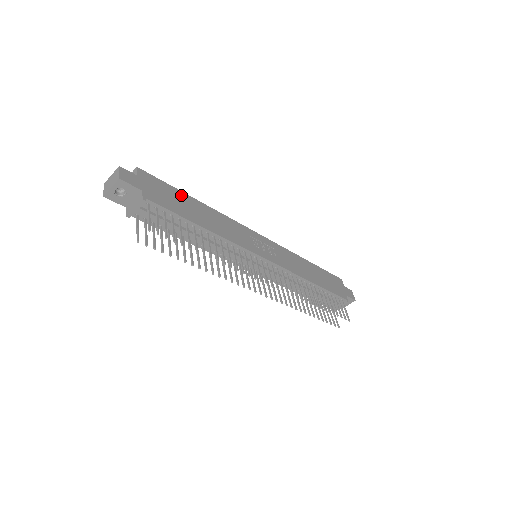
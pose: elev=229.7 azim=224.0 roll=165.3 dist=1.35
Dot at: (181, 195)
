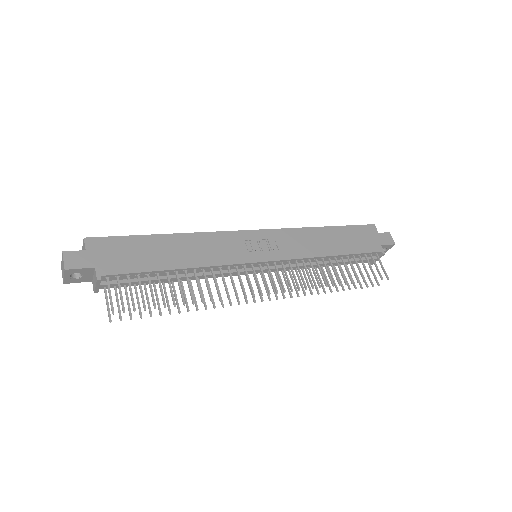
Dot at: (144, 241)
